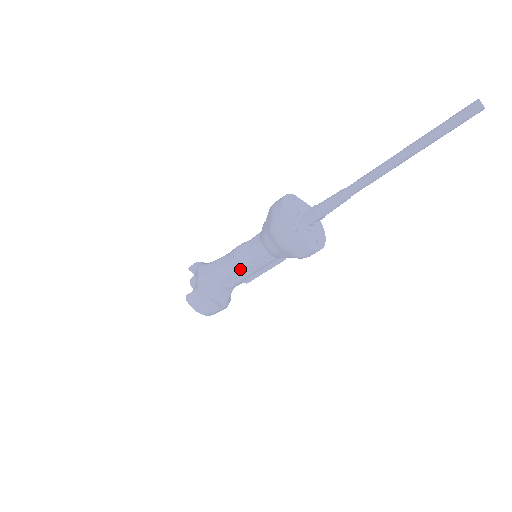
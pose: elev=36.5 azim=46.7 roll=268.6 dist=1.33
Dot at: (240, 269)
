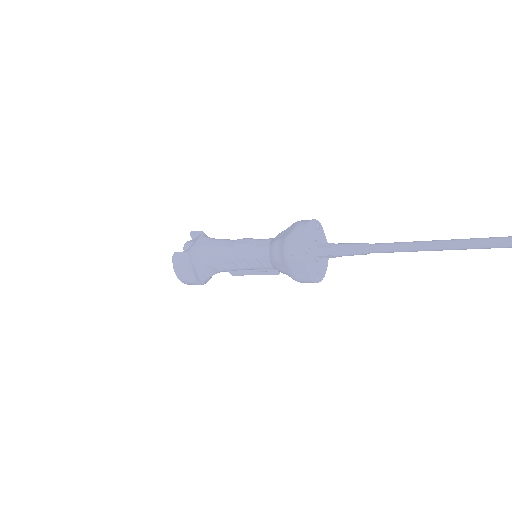
Dot at: (236, 258)
